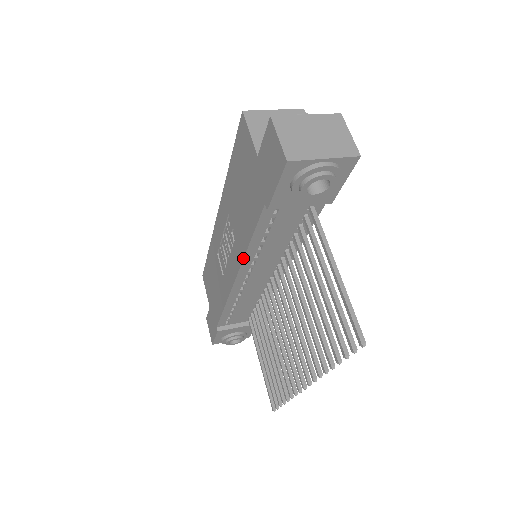
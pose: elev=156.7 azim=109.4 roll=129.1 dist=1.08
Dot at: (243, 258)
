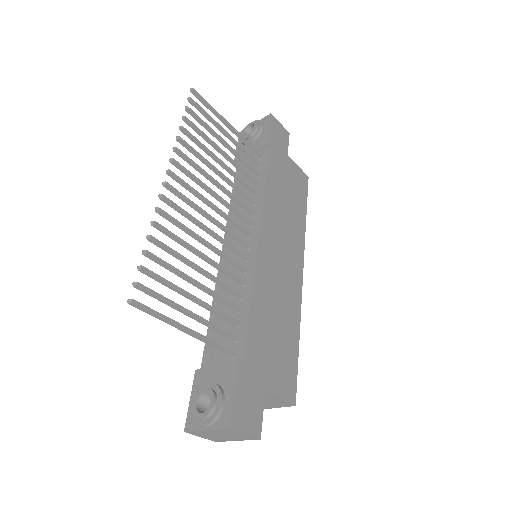
Dot at: occluded
